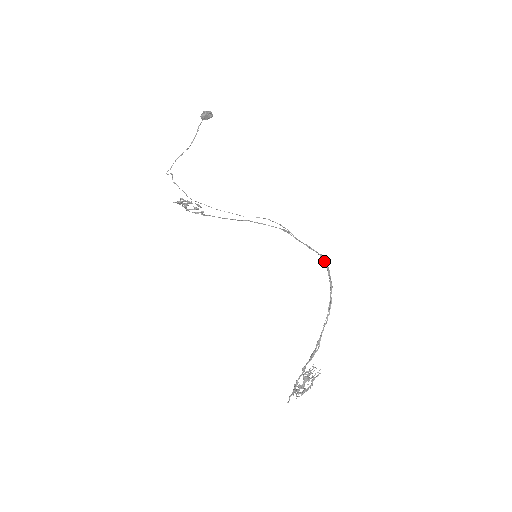
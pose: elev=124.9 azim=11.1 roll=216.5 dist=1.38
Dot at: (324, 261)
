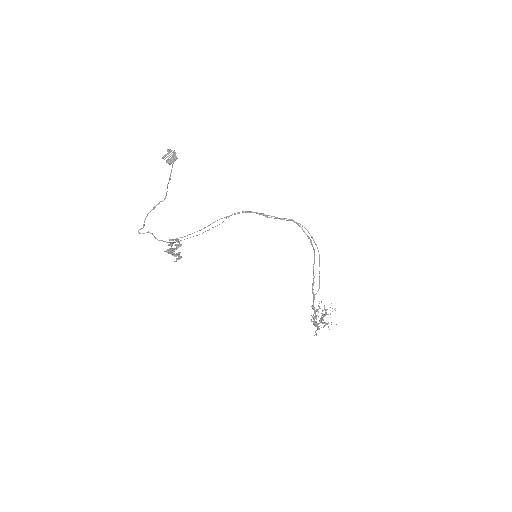
Dot at: (297, 224)
